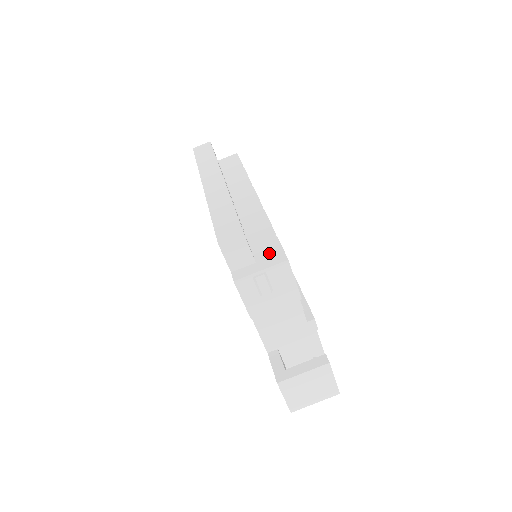
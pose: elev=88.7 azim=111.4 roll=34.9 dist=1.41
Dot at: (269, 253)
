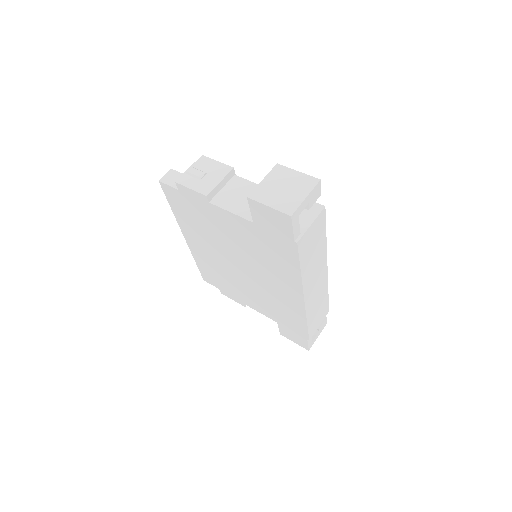
Dot at: occluded
